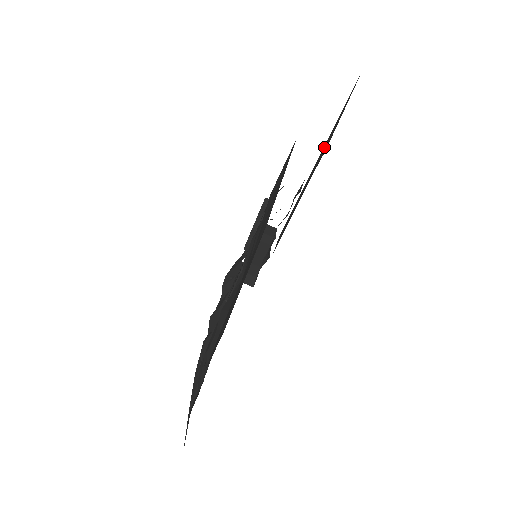
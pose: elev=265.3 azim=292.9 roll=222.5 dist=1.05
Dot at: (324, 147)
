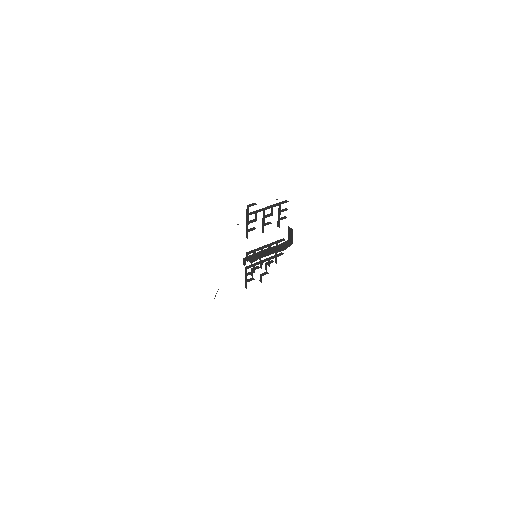
Dot at: occluded
